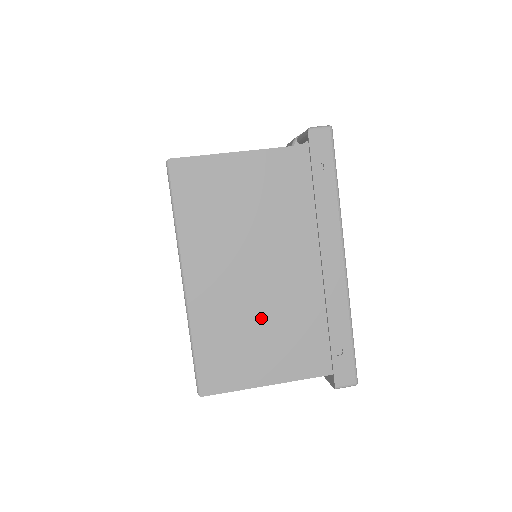
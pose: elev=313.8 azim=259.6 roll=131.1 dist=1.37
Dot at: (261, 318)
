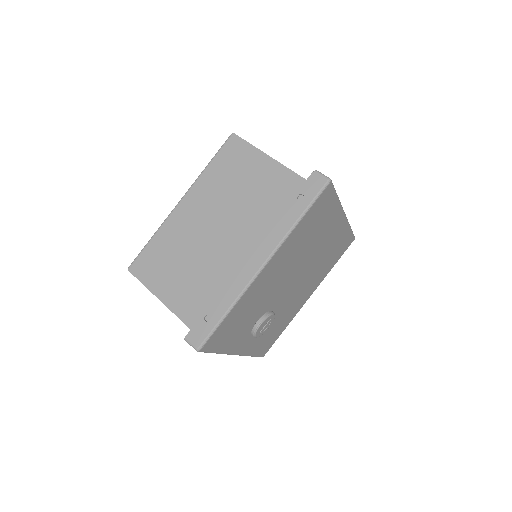
Dot at: (193, 258)
